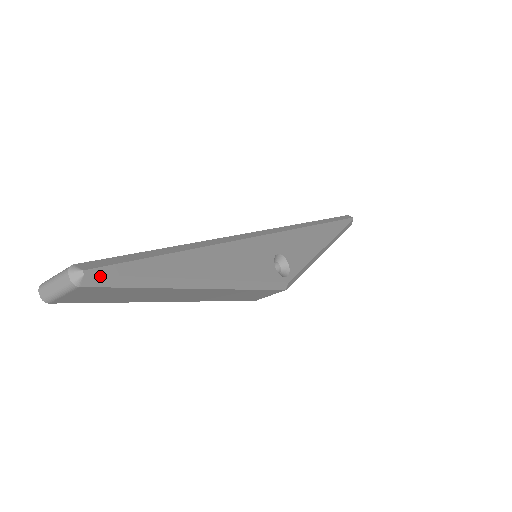
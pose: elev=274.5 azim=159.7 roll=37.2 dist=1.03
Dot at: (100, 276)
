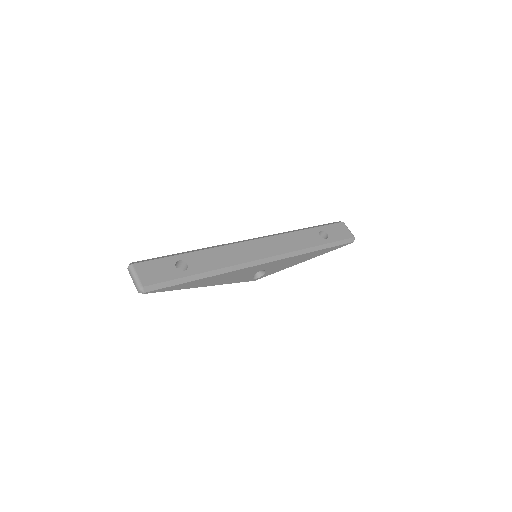
Dot at: occluded
